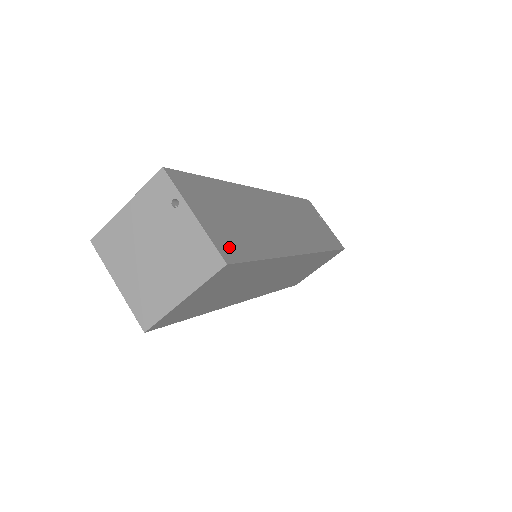
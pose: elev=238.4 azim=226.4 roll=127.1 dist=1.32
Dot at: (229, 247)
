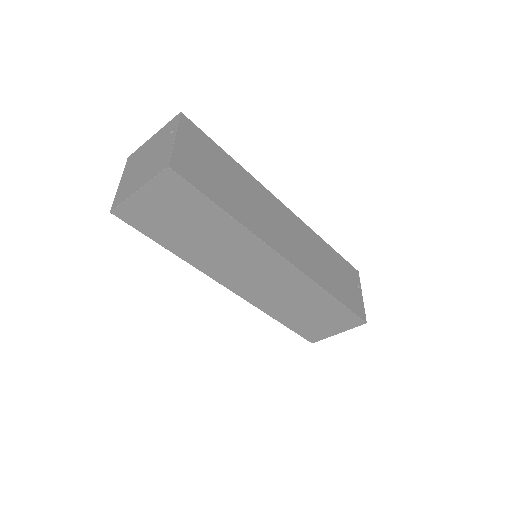
Dot at: (186, 169)
